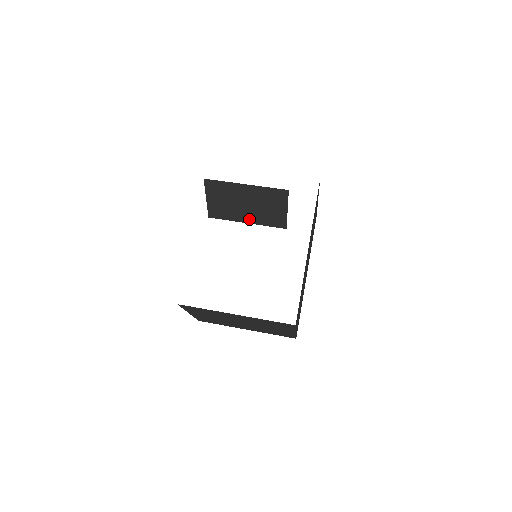
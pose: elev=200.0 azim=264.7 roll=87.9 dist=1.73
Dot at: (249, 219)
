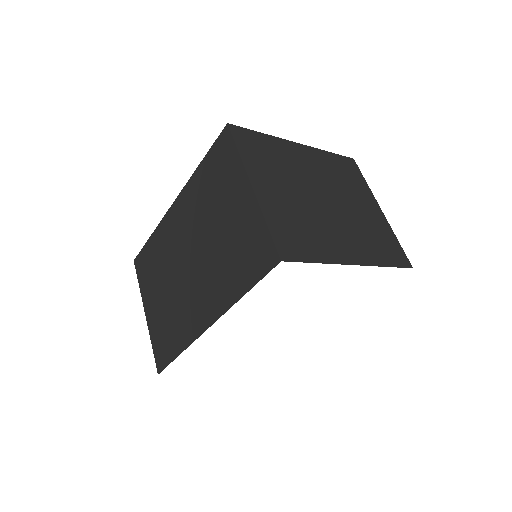
Dot at: occluded
